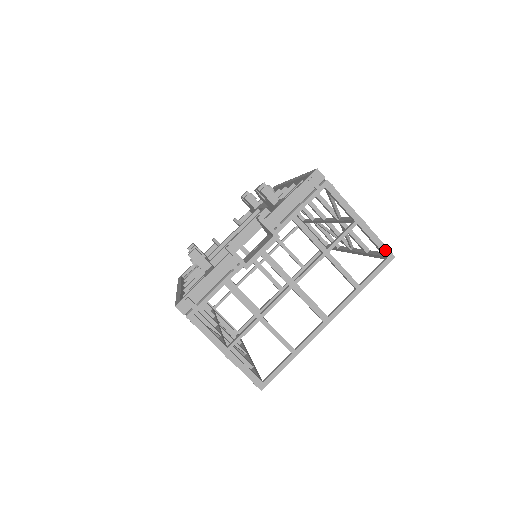
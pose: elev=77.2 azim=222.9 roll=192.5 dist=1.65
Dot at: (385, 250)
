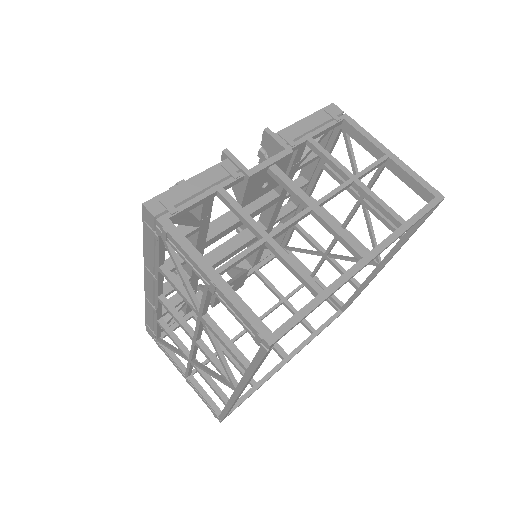
Dot at: (430, 188)
